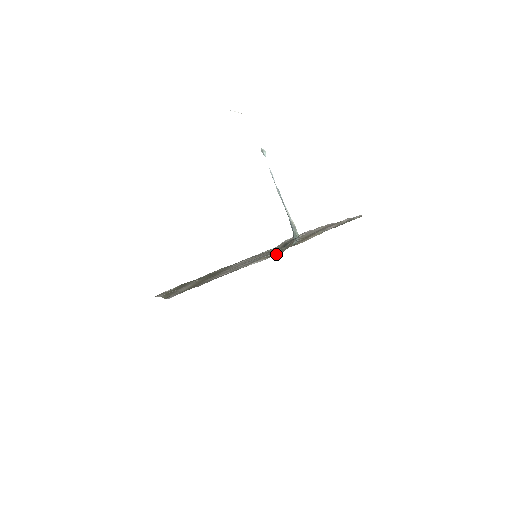
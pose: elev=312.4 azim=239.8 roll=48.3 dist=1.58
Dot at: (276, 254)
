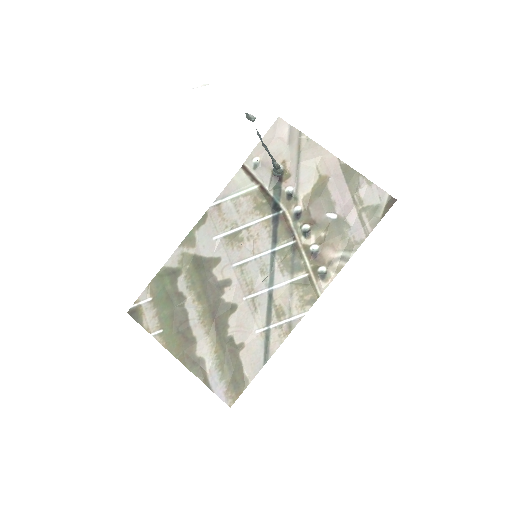
Dot at: (311, 304)
